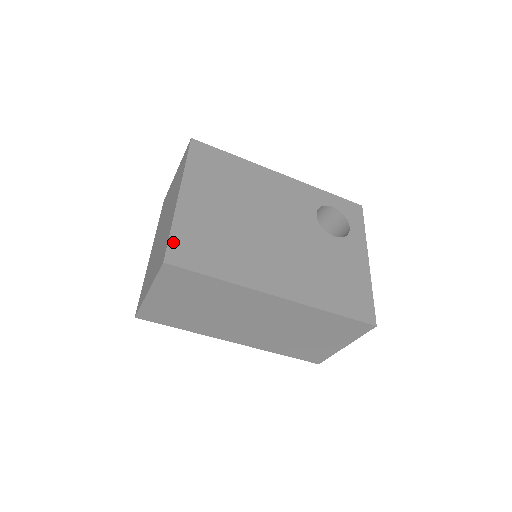
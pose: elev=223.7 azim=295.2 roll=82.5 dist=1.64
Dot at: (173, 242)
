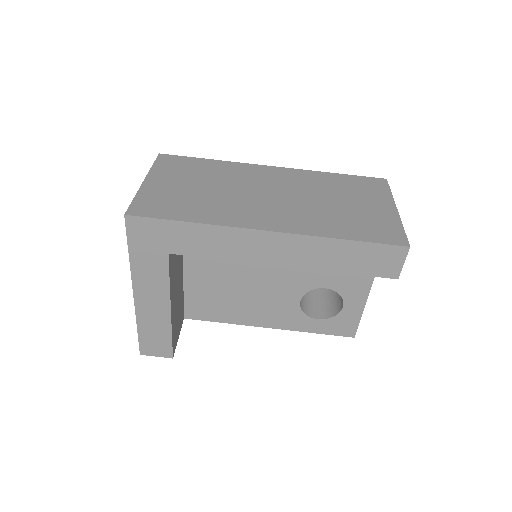
Dot at: occluded
